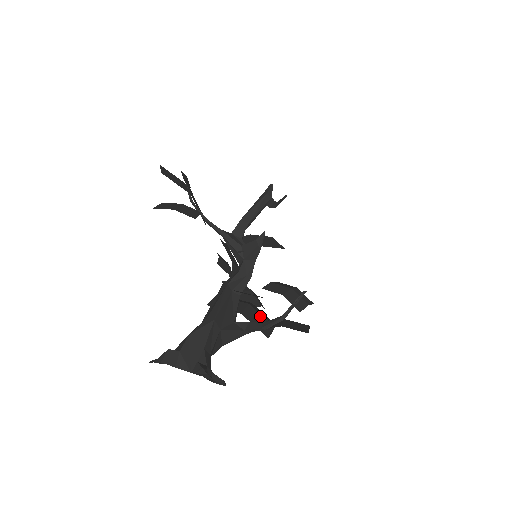
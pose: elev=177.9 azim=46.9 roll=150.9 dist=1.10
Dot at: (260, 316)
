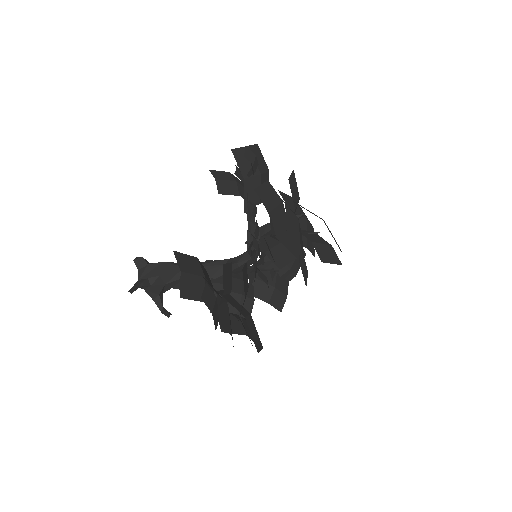
Dot at: occluded
